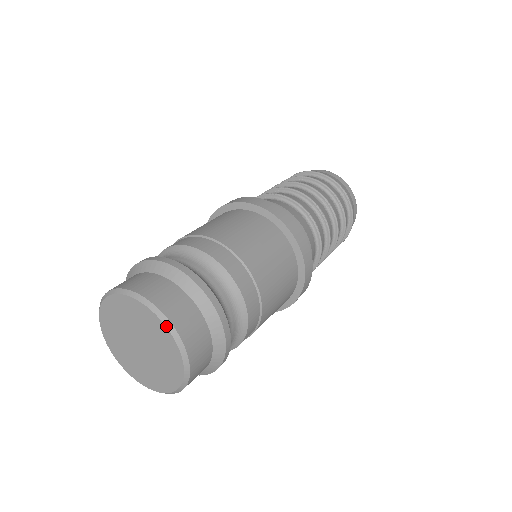
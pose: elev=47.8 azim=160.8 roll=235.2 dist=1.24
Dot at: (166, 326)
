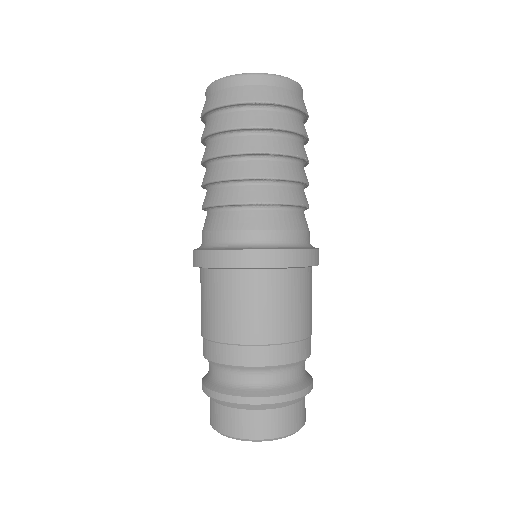
Dot at: occluded
